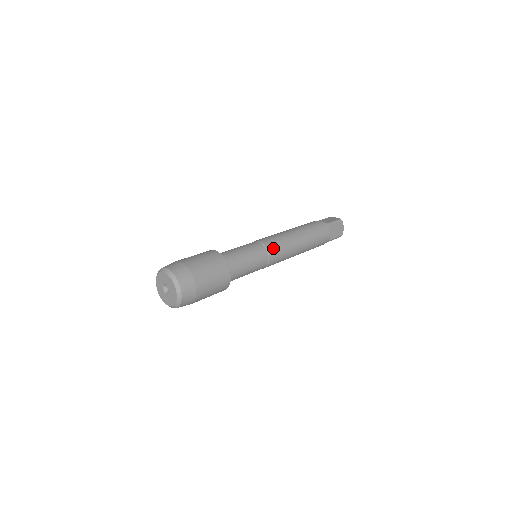
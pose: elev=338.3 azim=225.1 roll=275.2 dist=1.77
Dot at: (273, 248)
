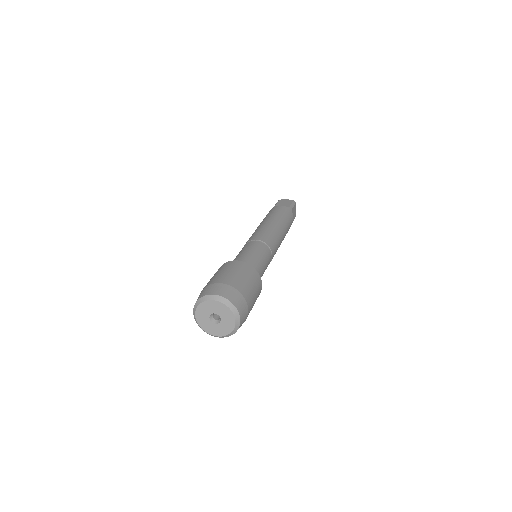
Dot at: (272, 245)
